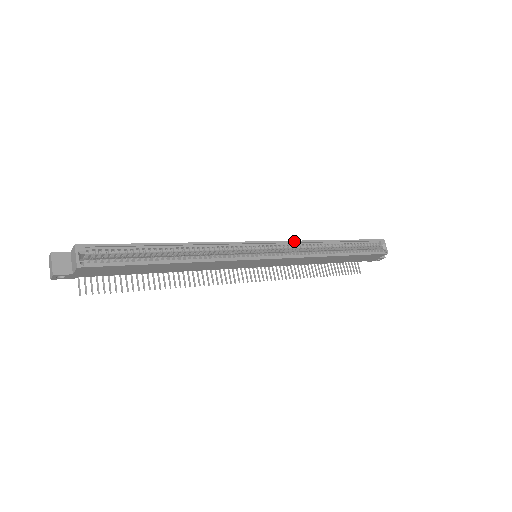
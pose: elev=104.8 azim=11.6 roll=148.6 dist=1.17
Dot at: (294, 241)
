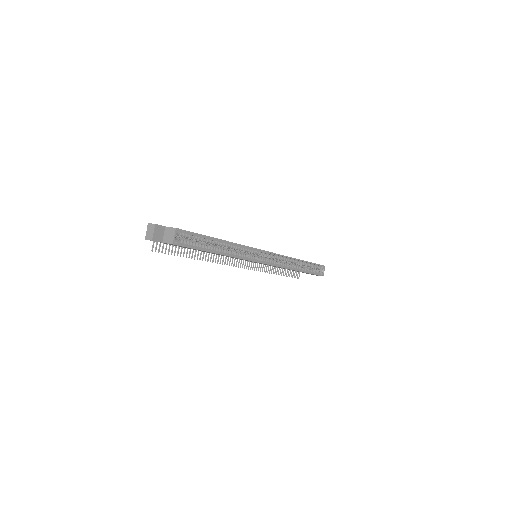
Dot at: (282, 255)
